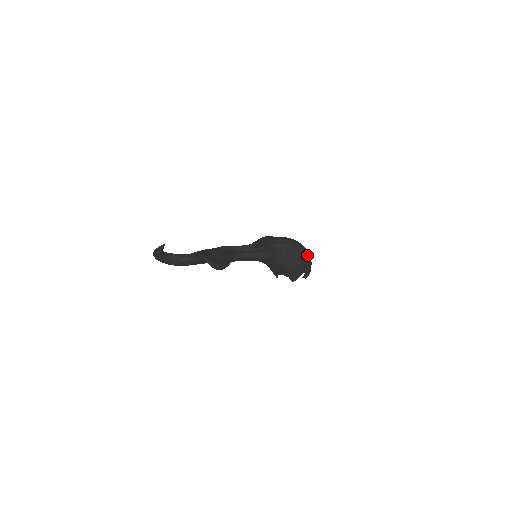
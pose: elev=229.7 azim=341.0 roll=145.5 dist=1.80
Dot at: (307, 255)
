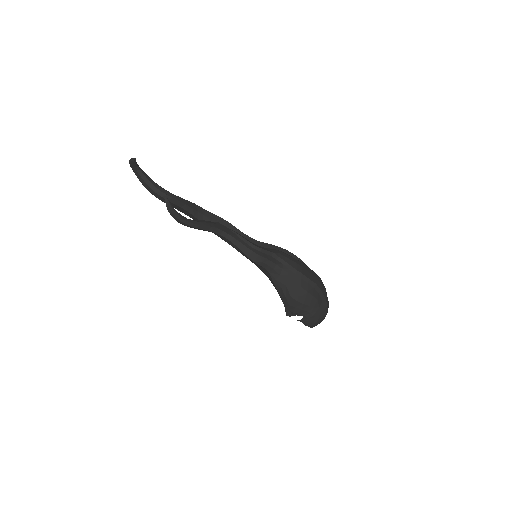
Dot at: (315, 300)
